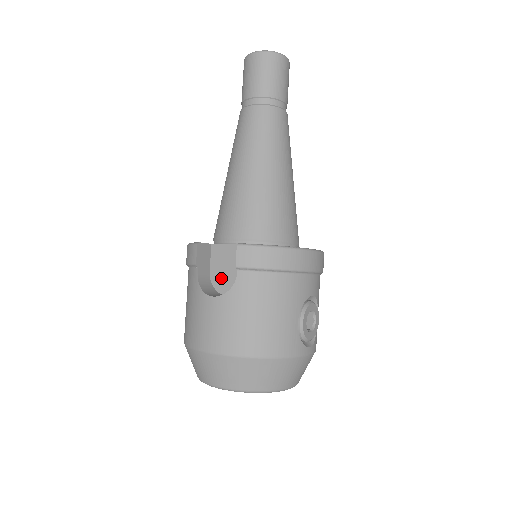
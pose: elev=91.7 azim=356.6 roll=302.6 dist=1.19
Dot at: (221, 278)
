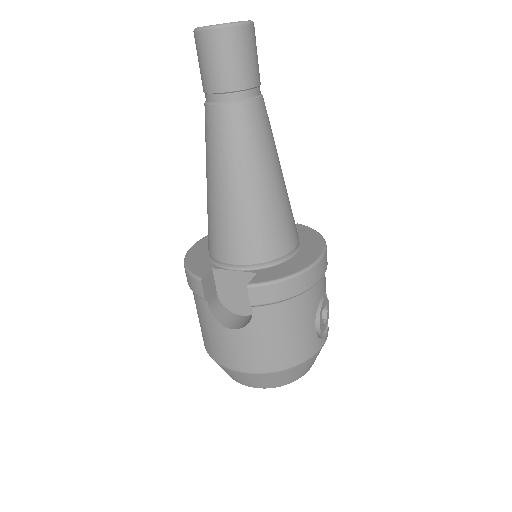
Dot at: (231, 300)
